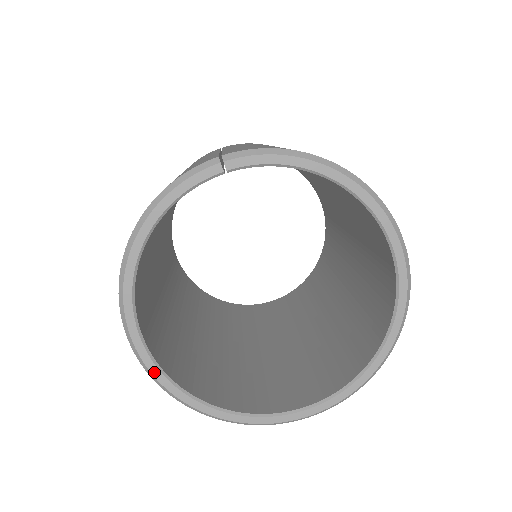
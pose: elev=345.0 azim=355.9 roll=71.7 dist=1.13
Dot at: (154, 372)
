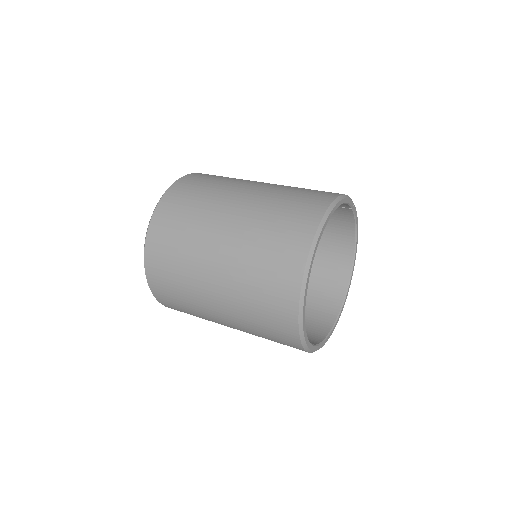
Dot at: (308, 277)
